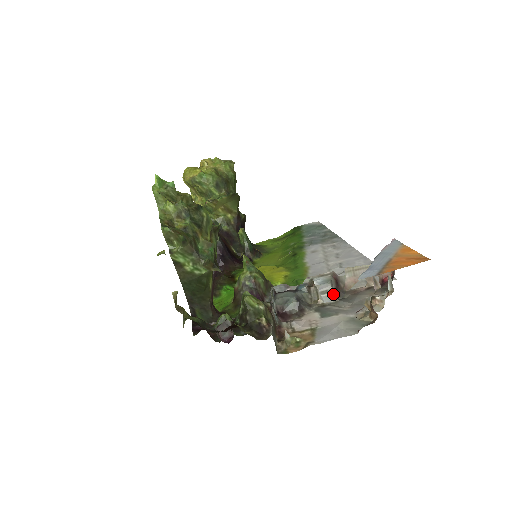
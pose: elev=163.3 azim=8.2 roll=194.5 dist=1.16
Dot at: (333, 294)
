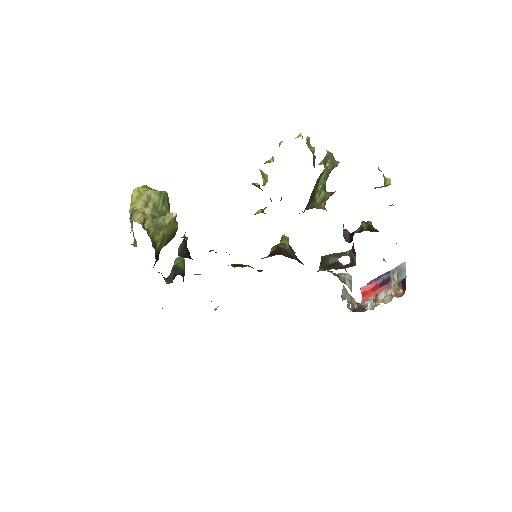
Dot at: occluded
